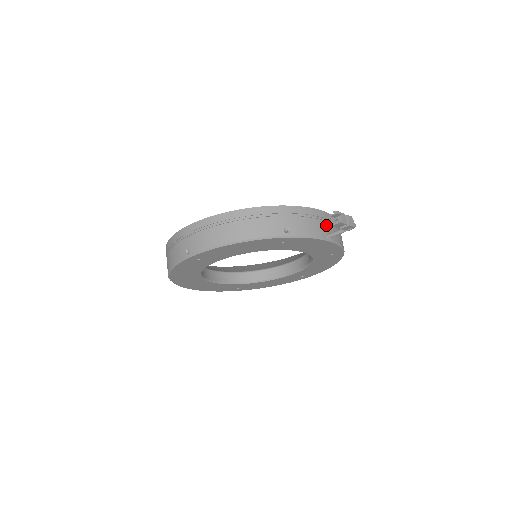
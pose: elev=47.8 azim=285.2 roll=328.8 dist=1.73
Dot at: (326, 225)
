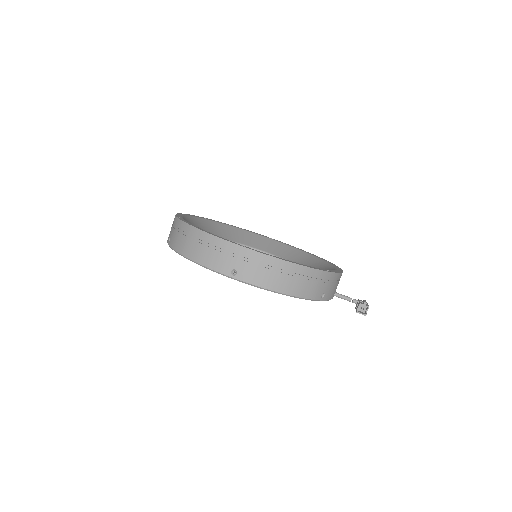
Dot at: occluded
